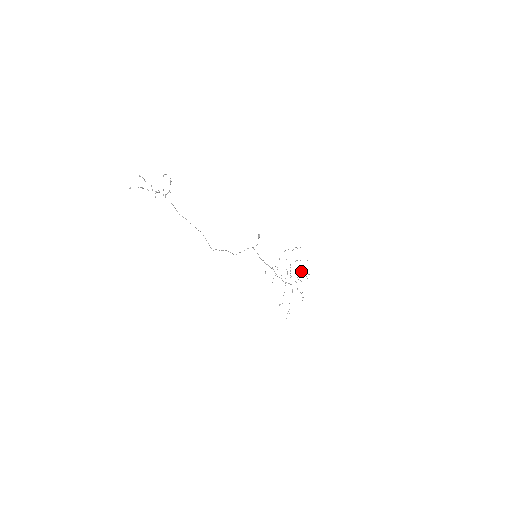
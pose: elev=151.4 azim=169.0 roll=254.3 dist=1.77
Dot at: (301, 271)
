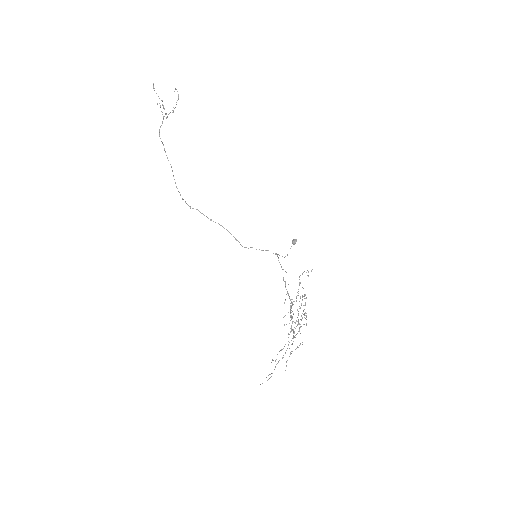
Dot at: occluded
